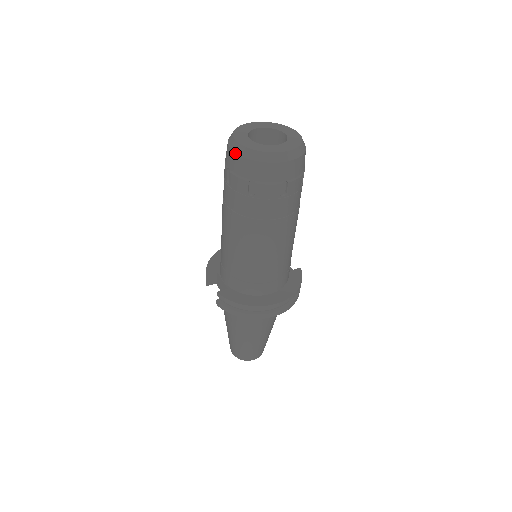
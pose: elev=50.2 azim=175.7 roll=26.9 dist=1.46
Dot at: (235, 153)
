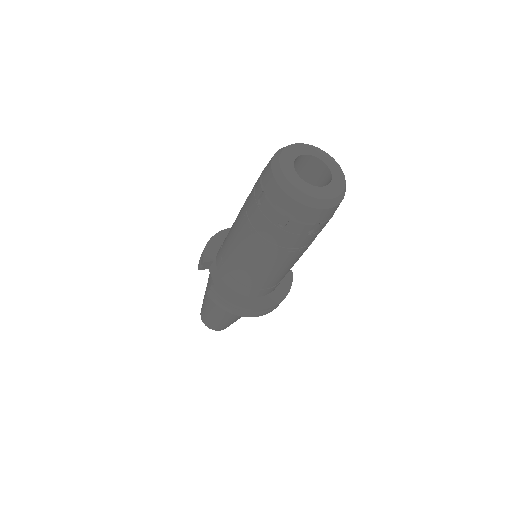
Dot at: (278, 185)
